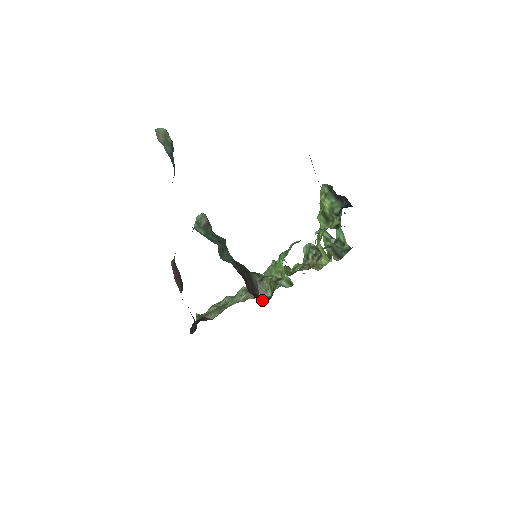
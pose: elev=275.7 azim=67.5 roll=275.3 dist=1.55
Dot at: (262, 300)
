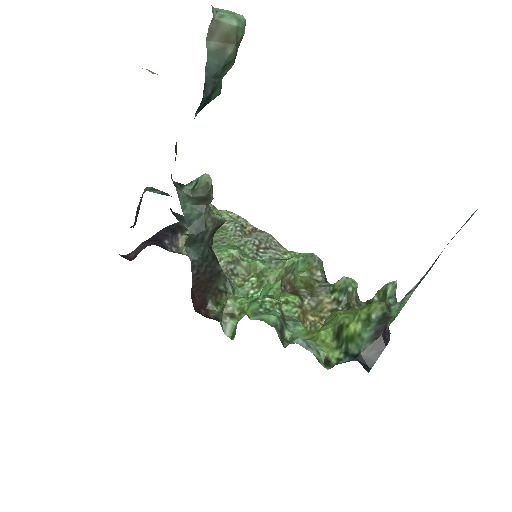
Dot at: (205, 307)
